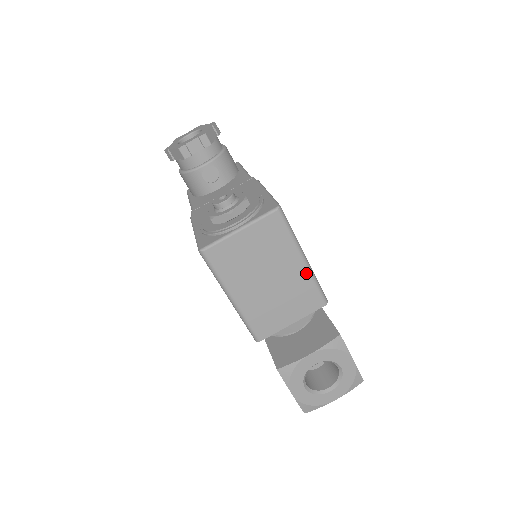
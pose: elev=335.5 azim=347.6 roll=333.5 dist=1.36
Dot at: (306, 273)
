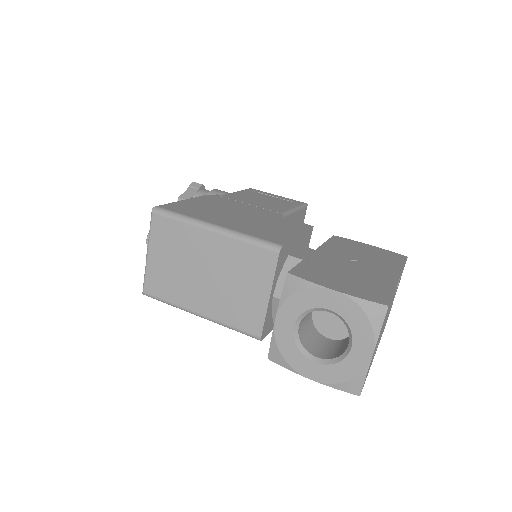
Dot at: (227, 239)
